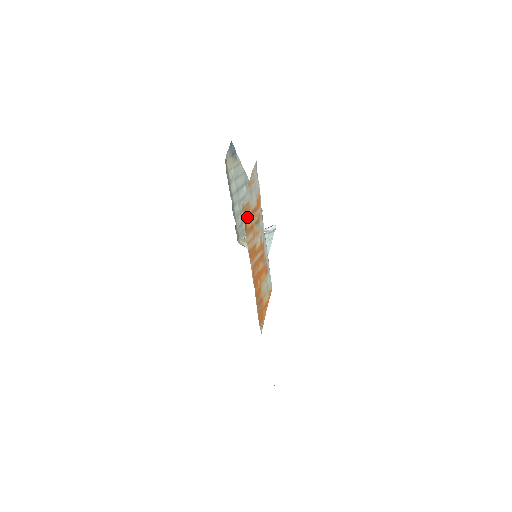
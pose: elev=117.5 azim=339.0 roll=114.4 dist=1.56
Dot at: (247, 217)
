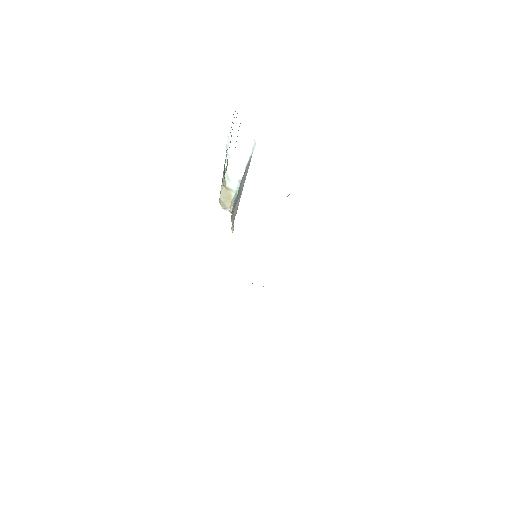
Dot at: occluded
